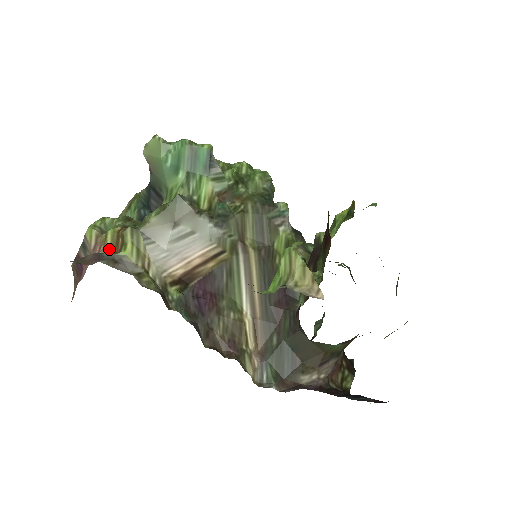
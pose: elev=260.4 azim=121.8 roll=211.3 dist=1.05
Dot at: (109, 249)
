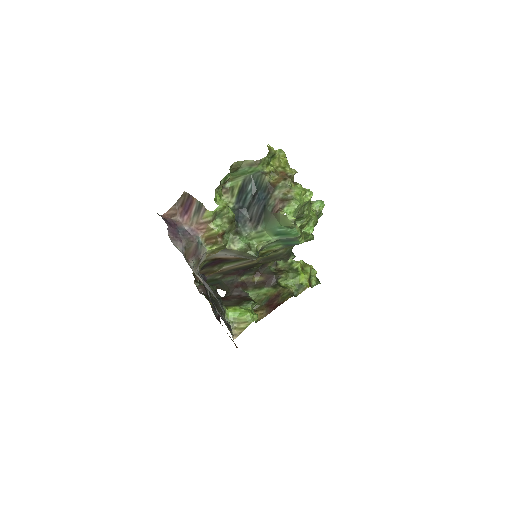
Dot at: (206, 236)
